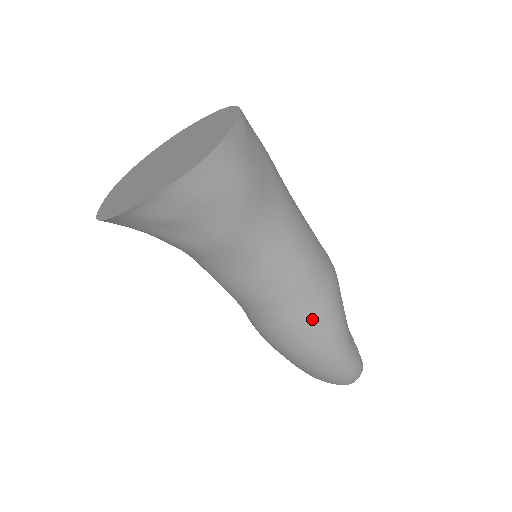
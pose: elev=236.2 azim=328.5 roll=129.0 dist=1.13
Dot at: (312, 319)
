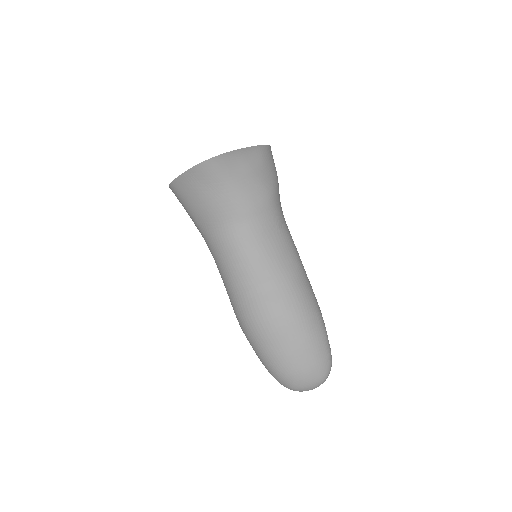
Dot at: (308, 287)
